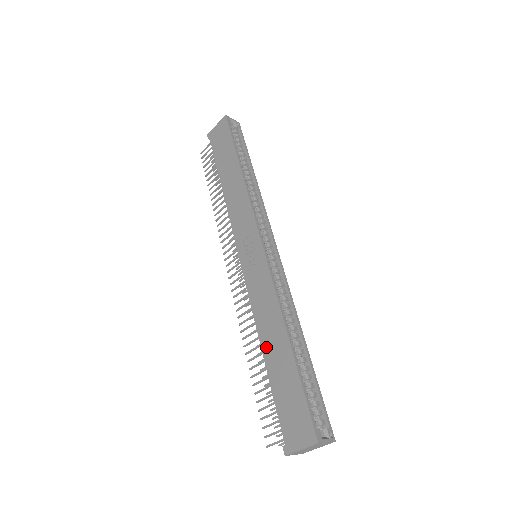
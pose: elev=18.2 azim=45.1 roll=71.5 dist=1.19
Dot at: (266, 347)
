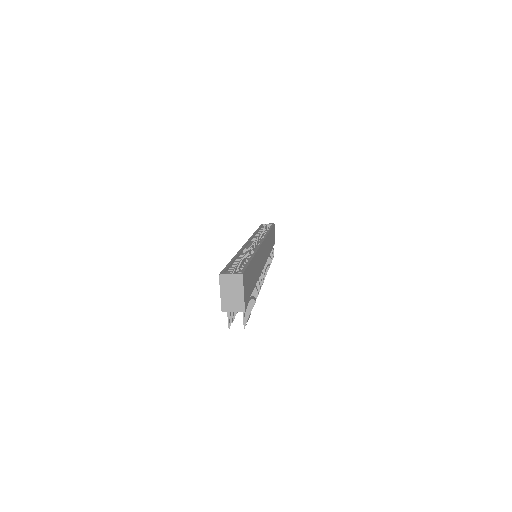
Dot at: occluded
